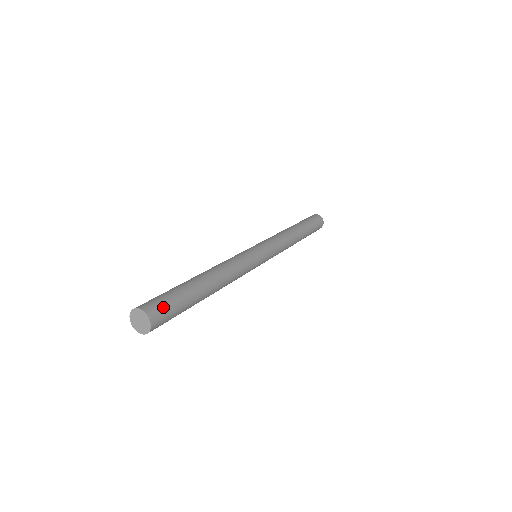
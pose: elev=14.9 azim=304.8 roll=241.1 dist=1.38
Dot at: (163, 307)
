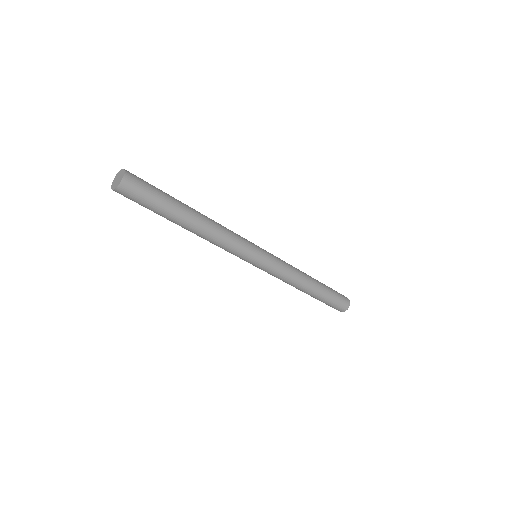
Dot at: (141, 183)
